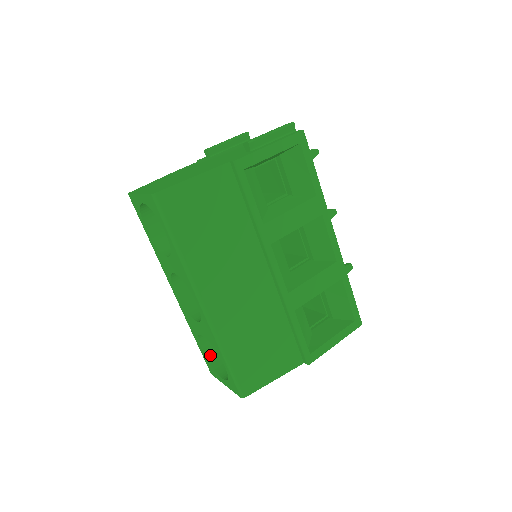
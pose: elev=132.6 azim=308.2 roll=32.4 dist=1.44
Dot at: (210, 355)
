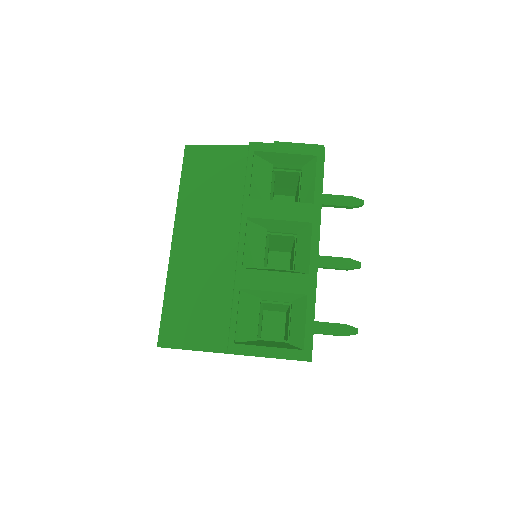
Dot at: occluded
